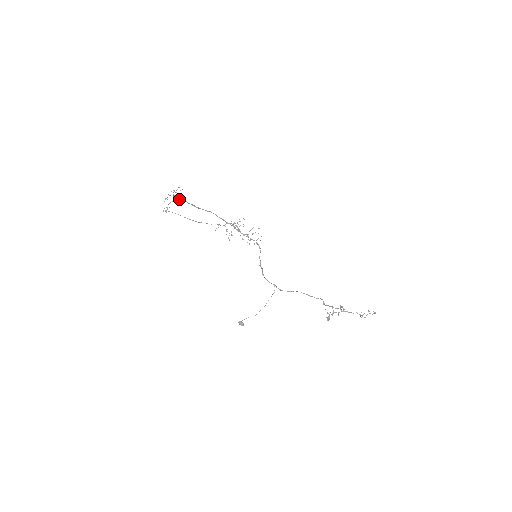
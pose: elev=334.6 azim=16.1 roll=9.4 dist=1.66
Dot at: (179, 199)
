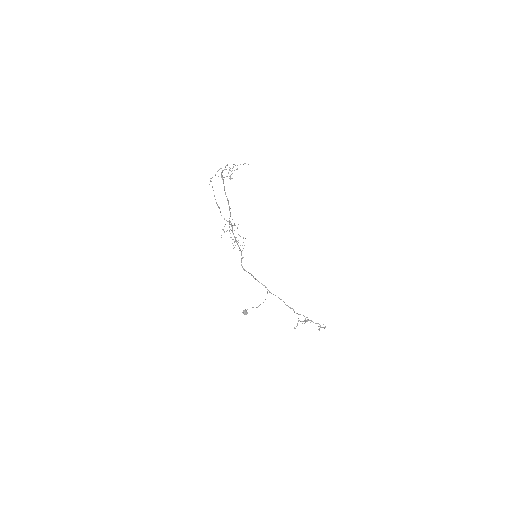
Dot at: (222, 176)
